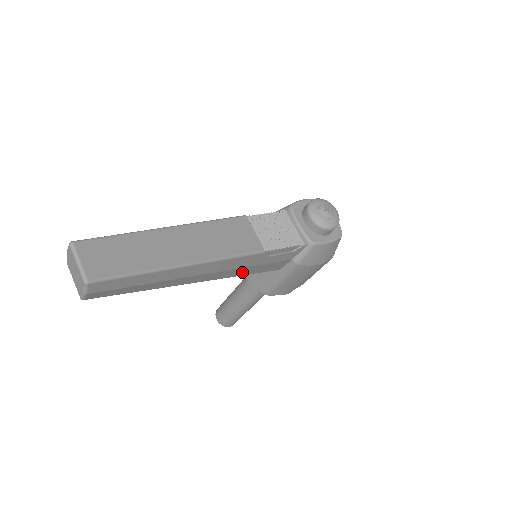
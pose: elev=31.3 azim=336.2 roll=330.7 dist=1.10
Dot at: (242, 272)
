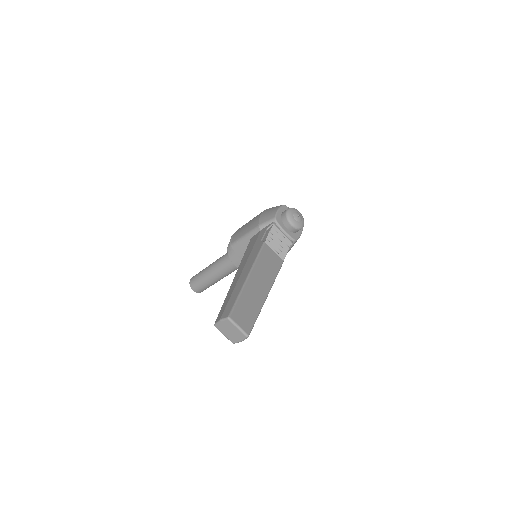
Dot at: occluded
